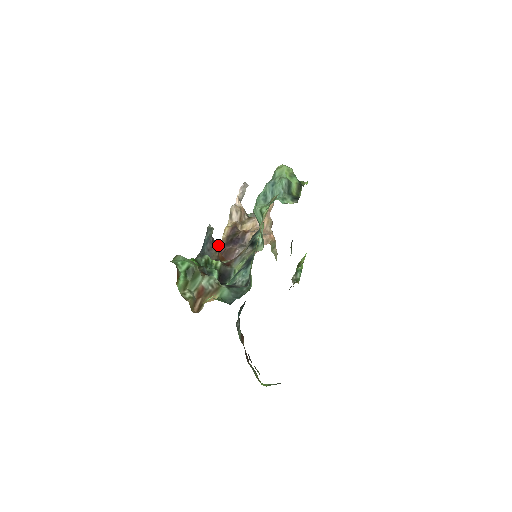
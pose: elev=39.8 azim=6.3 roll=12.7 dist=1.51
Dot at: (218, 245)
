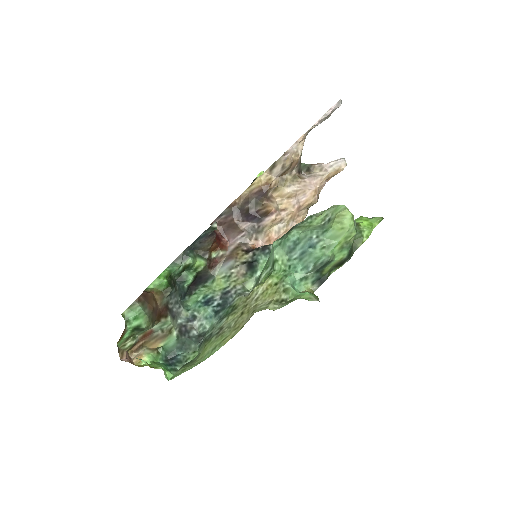
Dot at: (230, 204)
